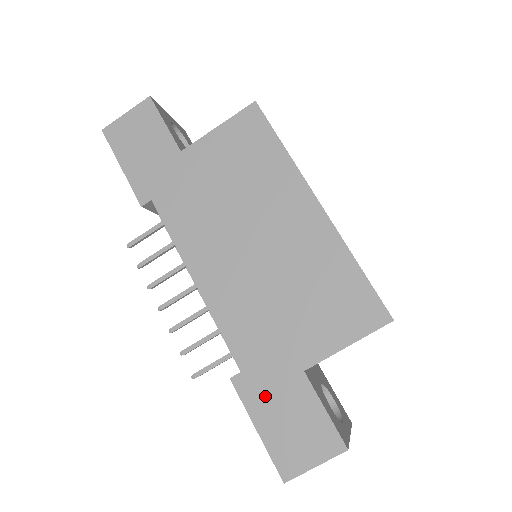
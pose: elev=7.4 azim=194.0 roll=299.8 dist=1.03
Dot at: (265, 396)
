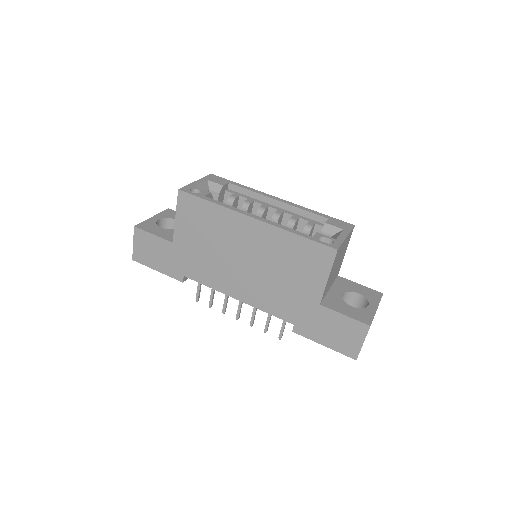
Dot at: (314, 328)
